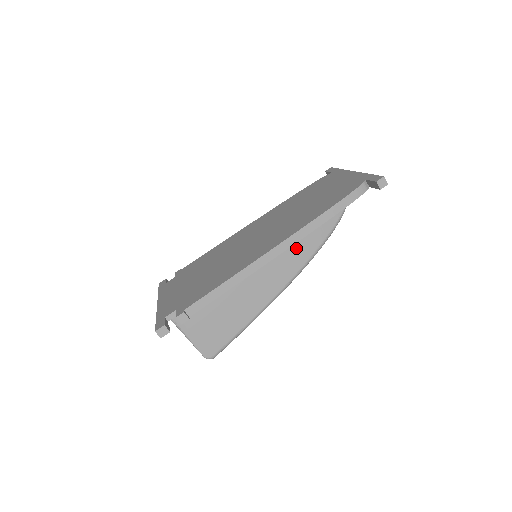
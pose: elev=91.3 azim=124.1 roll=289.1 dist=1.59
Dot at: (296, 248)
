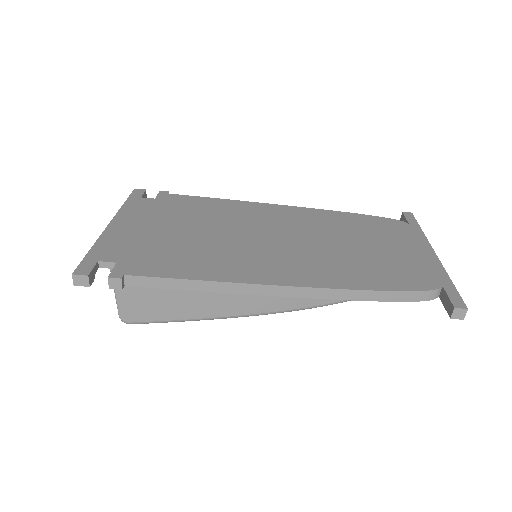
Dot at: occluded
